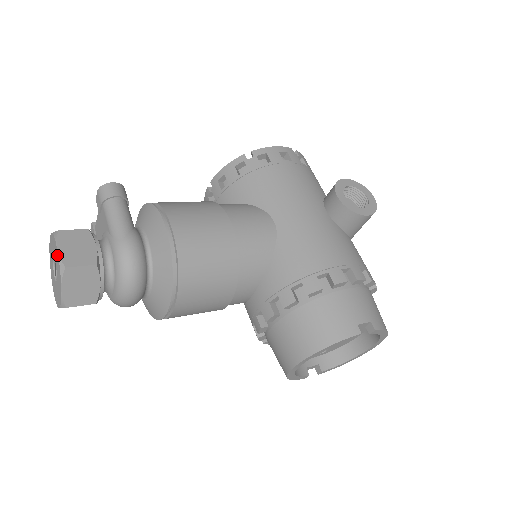
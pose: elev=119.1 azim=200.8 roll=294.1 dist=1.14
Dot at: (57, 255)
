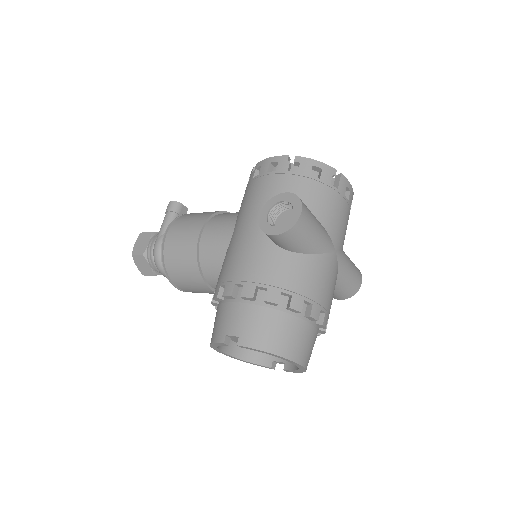
Dot at: occluded
